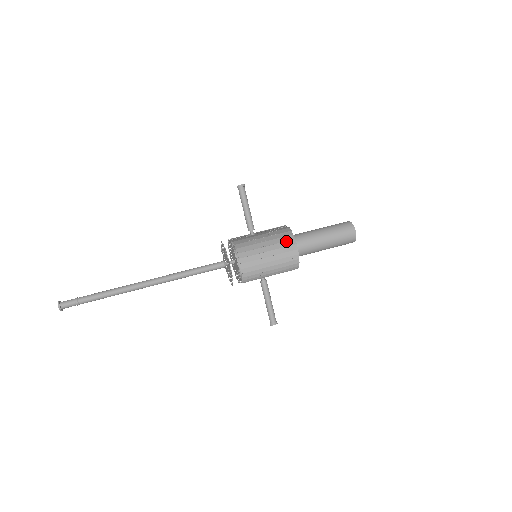
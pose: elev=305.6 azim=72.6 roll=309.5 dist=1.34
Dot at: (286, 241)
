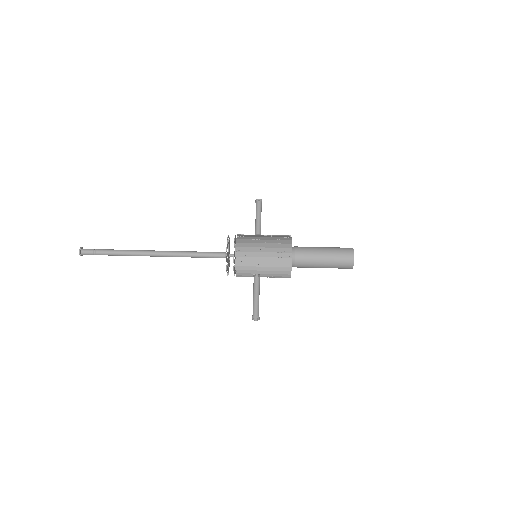
Dot at: (283, 241)
